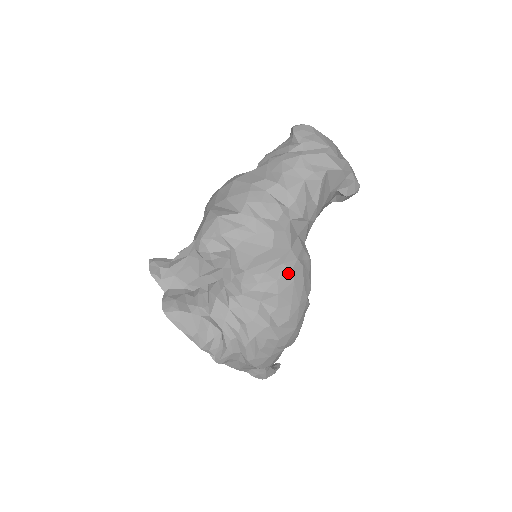
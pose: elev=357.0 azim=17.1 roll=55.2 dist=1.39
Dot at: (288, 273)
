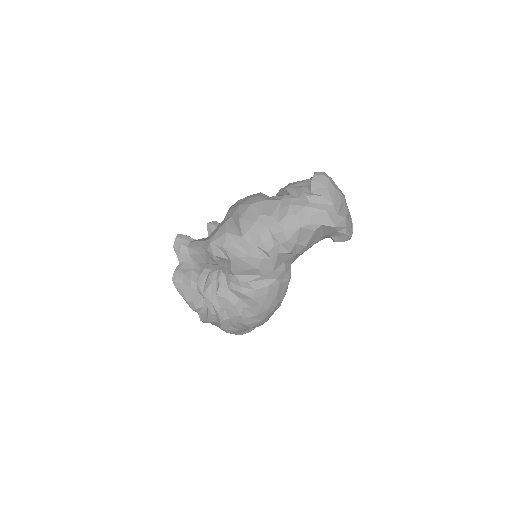
Dot at: (265, 287)
